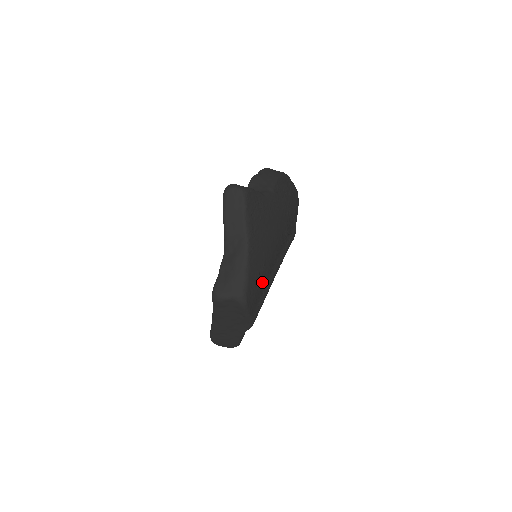
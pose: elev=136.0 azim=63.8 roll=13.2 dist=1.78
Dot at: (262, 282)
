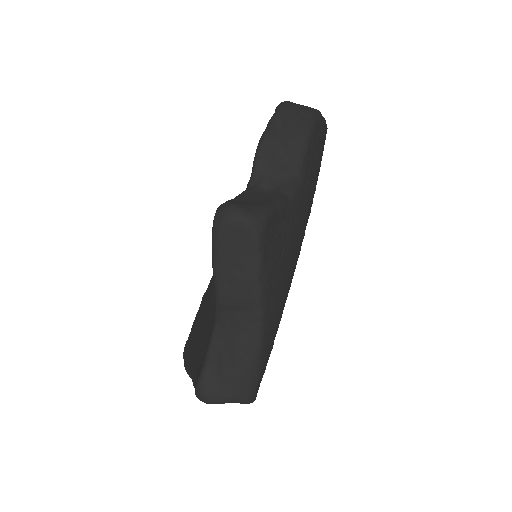
Dot at: occluded
